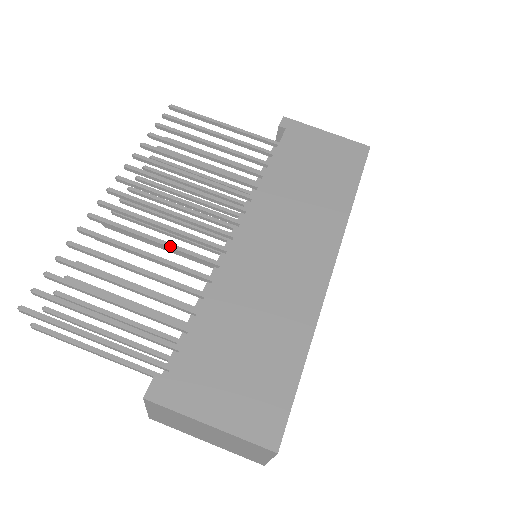
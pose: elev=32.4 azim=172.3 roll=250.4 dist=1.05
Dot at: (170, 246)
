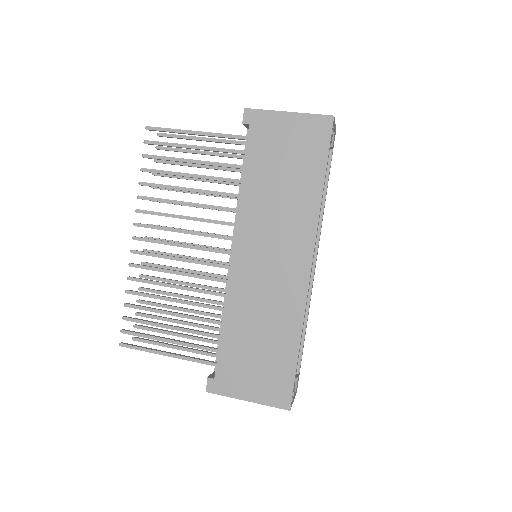
Dot at: (190, 276)
